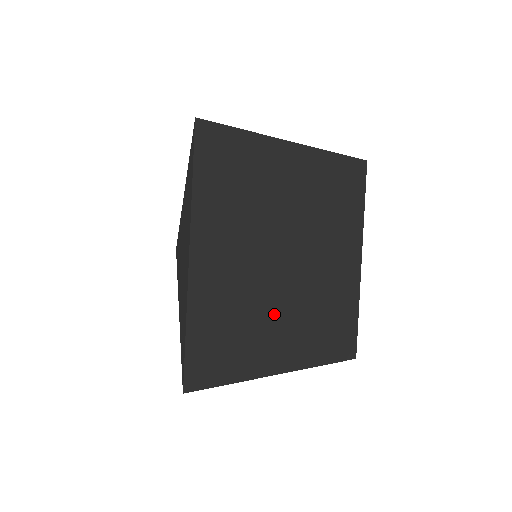
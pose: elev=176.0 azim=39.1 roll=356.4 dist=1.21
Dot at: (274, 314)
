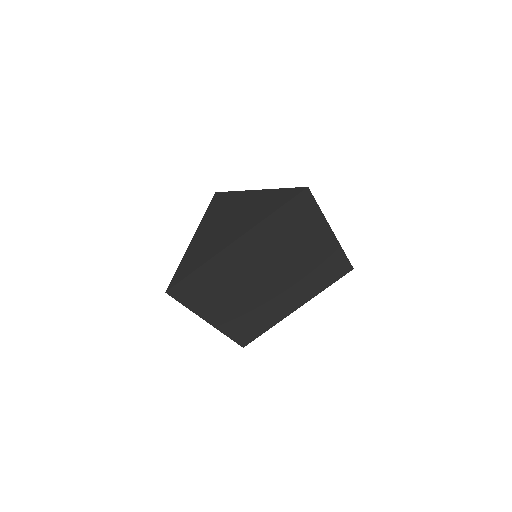
Dot at: (276, 300)
